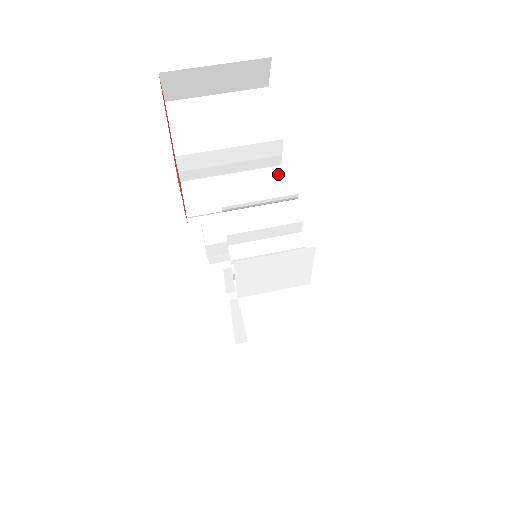
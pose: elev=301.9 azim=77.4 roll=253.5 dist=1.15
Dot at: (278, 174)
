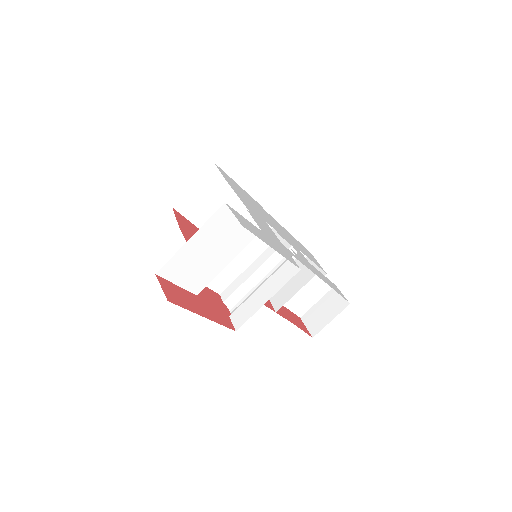
Dot at: (253, 224)
